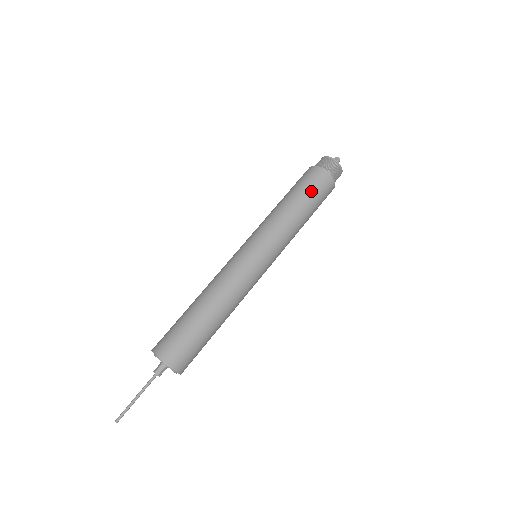
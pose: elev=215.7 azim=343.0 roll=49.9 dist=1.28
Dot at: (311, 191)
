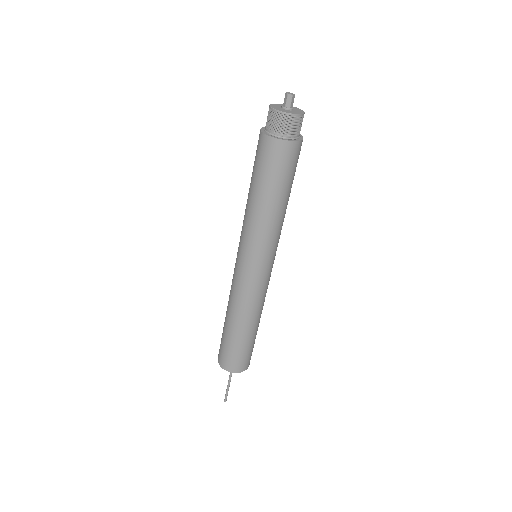
Dot at: (264, 173)
